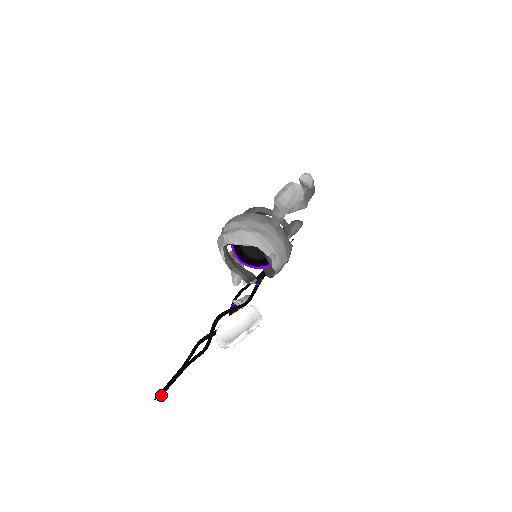
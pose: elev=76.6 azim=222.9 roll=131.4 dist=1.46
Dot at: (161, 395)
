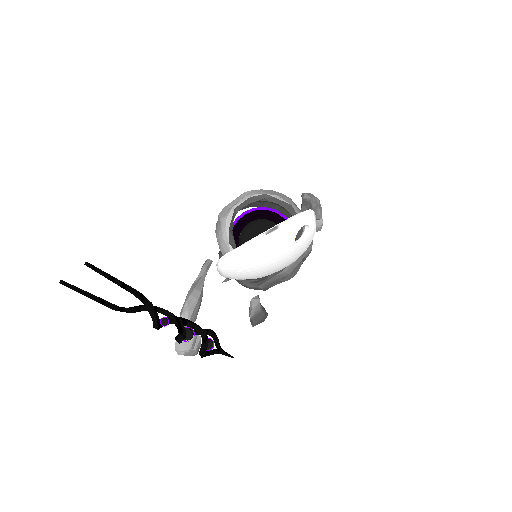
Dot at: (96, 267)
